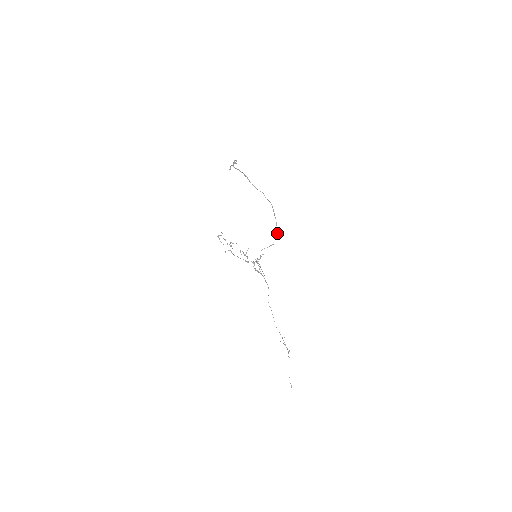
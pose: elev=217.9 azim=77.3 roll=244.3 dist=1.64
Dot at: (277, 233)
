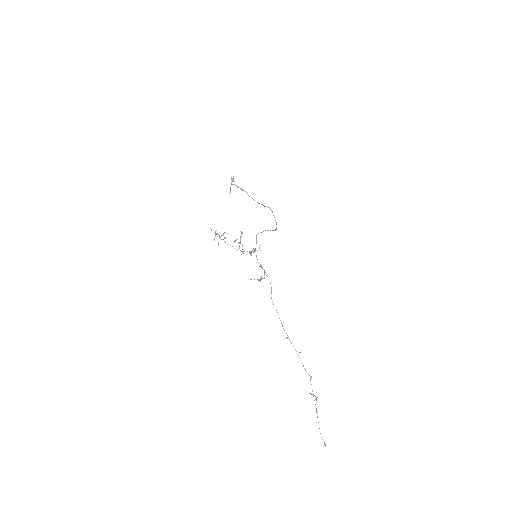
Dot at: (276, 227)
